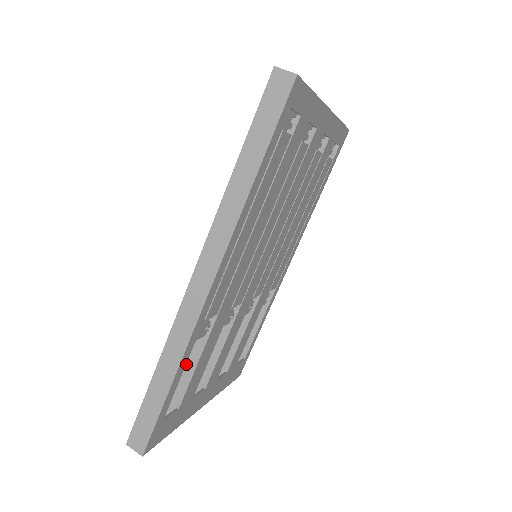
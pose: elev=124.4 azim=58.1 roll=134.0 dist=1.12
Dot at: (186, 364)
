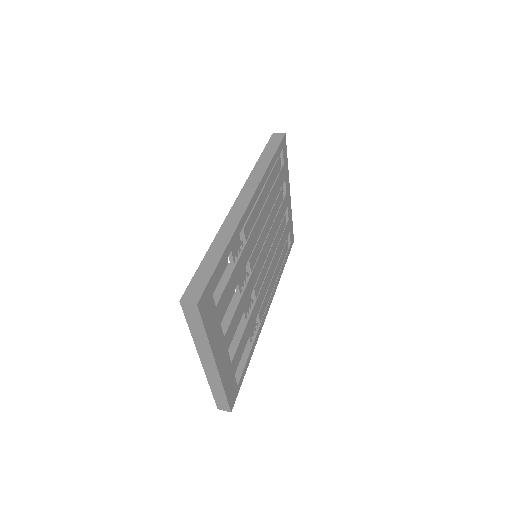
Dot at: (217, 287)
